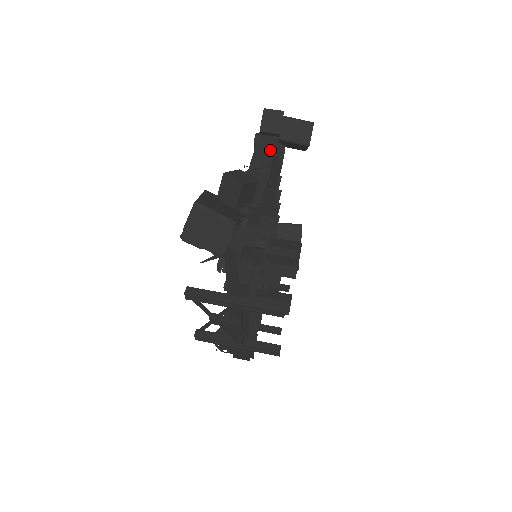
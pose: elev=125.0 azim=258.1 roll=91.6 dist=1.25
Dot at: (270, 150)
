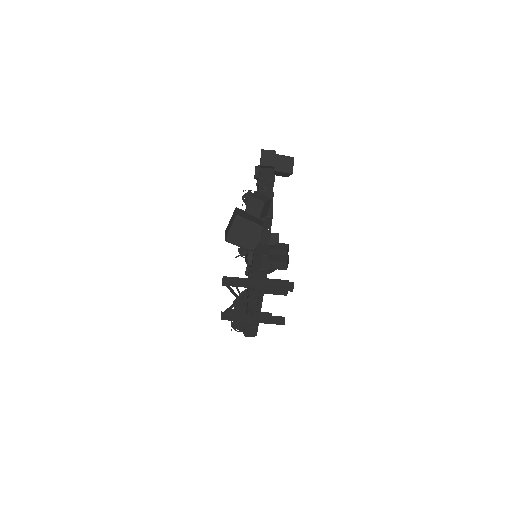
Dot at: (270, 178)
